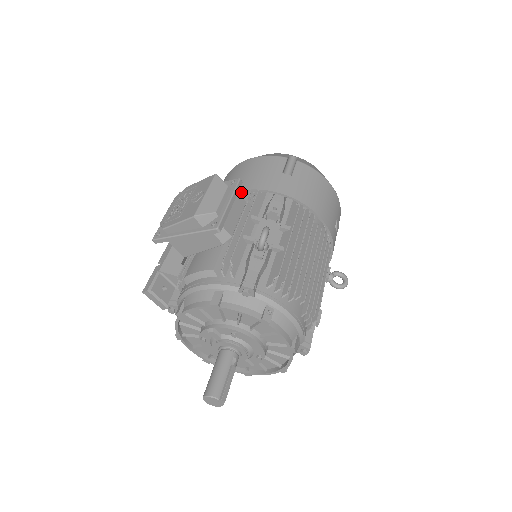
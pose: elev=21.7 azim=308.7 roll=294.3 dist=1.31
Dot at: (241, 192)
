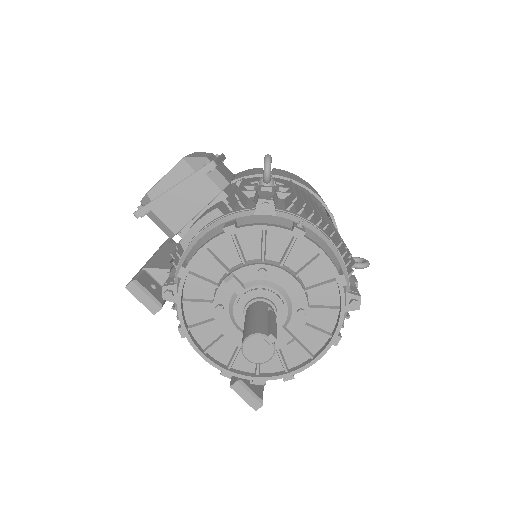
Dot at: occluded
